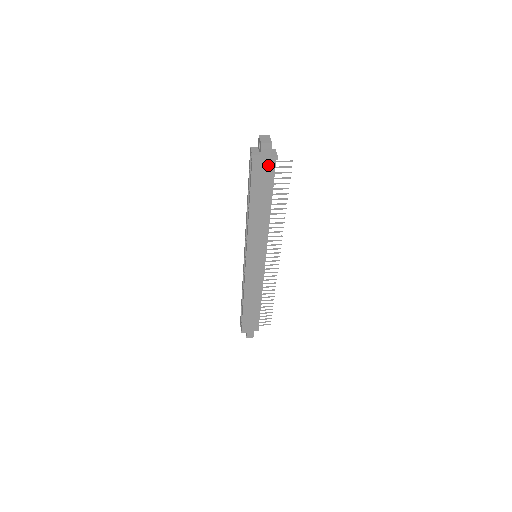
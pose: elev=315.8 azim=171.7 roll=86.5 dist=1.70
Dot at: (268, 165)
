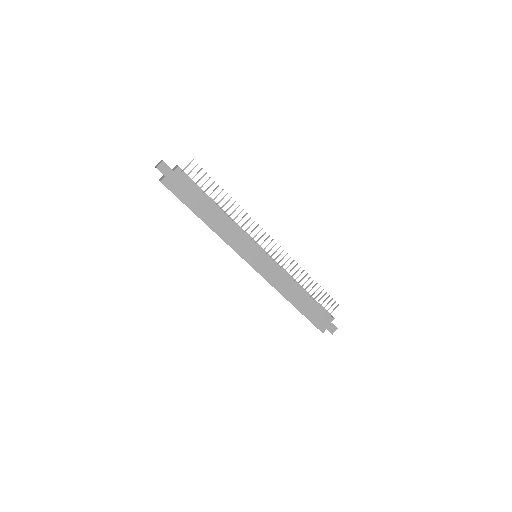
Dot at: (179, 178)
